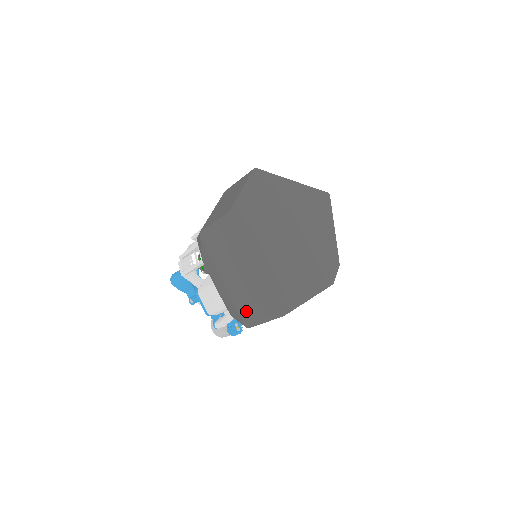
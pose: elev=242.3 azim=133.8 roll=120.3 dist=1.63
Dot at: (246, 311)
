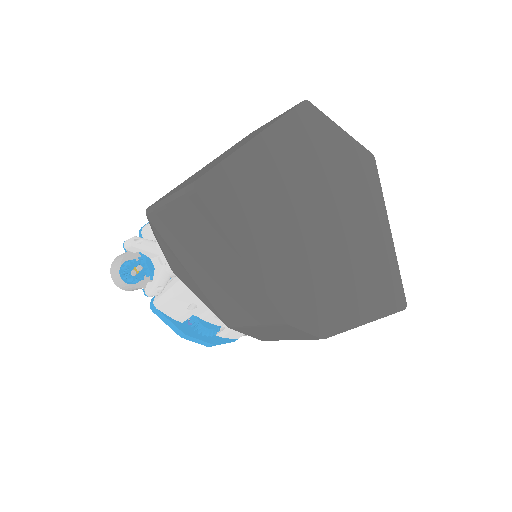
Dot at: occluded
